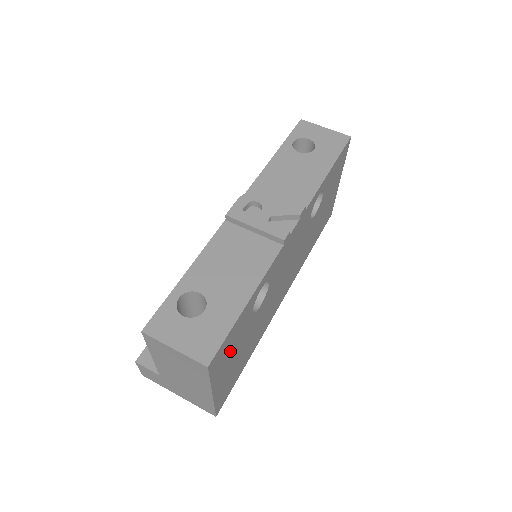
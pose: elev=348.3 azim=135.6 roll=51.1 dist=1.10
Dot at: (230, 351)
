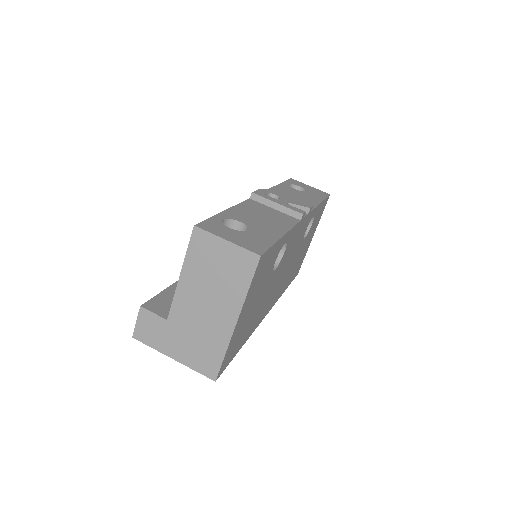
Dot at: (259, 281)
